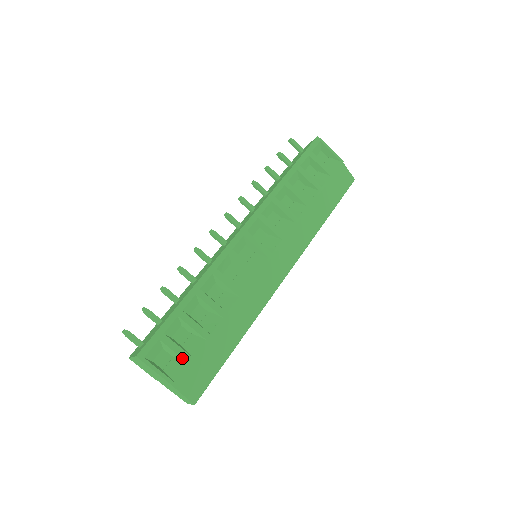
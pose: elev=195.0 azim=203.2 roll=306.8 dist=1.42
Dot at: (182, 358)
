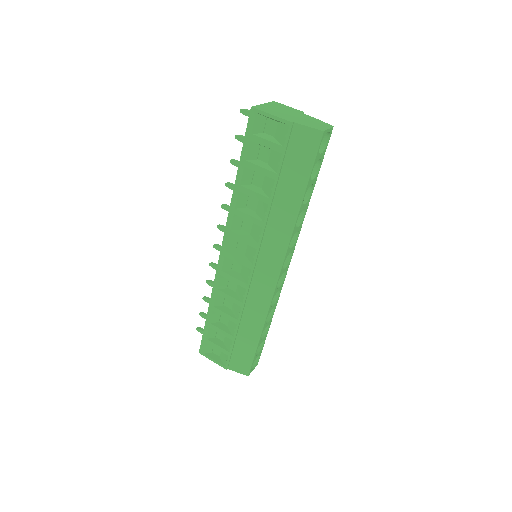
Dot at: (223, 353)
